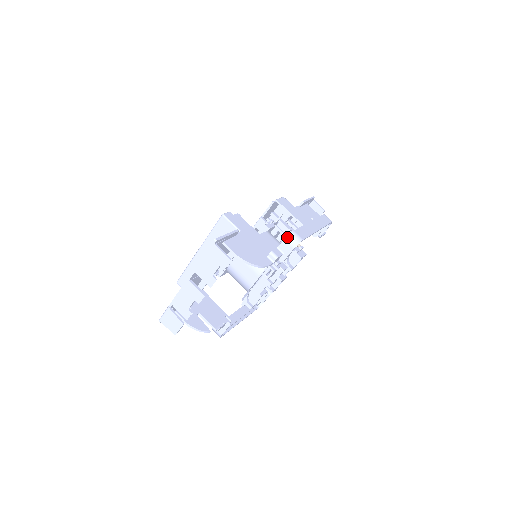
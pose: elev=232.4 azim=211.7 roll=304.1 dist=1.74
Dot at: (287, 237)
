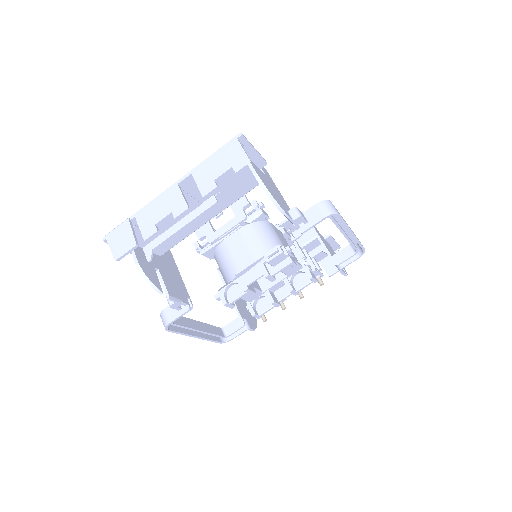
Dot at: (321, 202)
